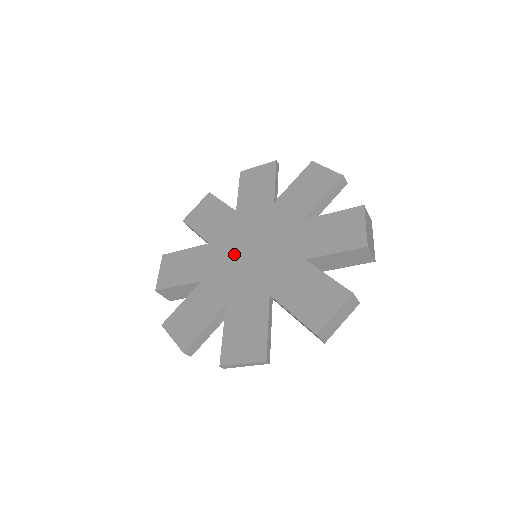
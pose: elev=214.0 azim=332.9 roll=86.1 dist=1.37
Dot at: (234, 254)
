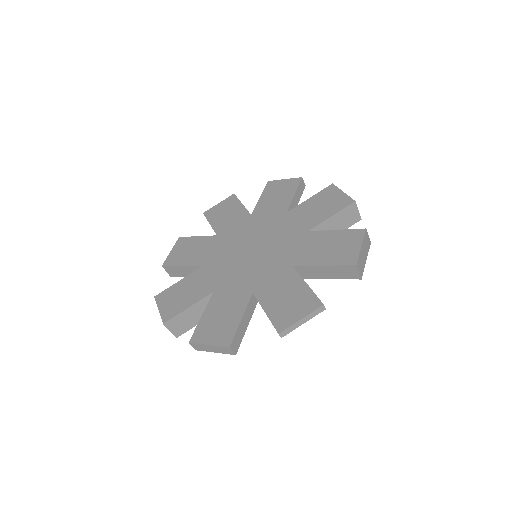
Dot at: (236, 259)
